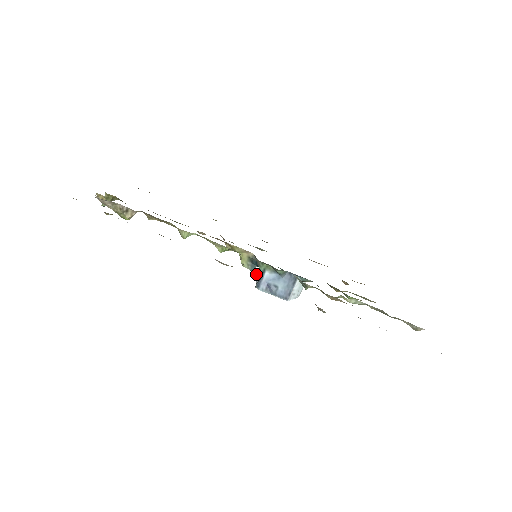
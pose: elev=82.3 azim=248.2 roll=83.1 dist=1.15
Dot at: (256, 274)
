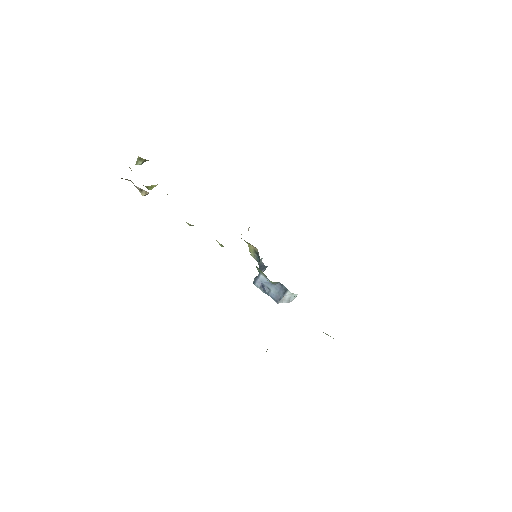
Dot at: (260, 266)
